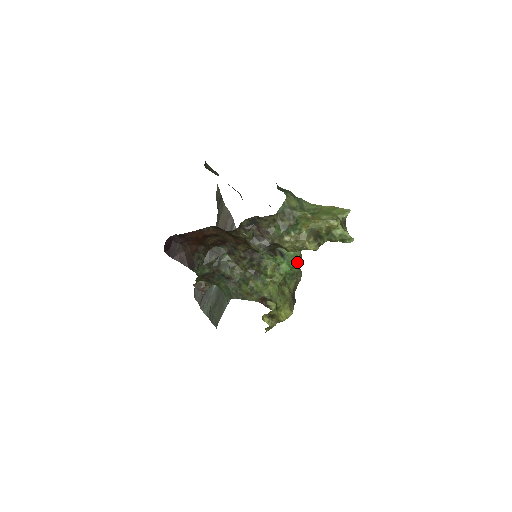
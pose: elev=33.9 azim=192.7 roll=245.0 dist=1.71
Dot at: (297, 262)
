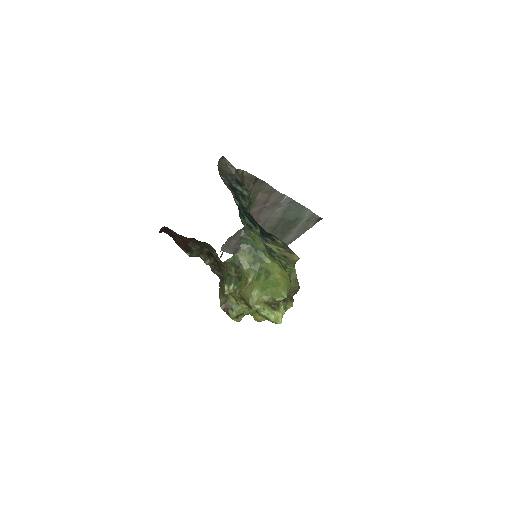
Dot at: occluded
